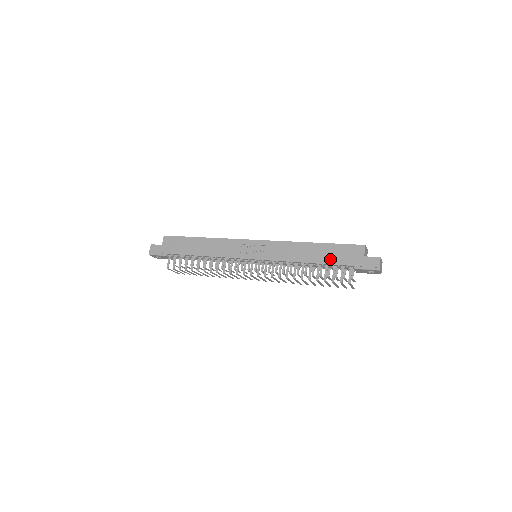
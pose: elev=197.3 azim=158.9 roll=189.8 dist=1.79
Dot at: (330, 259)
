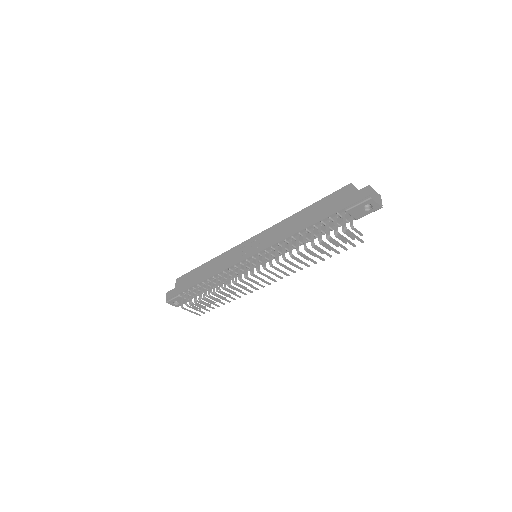
Dot at: (319, 216)
